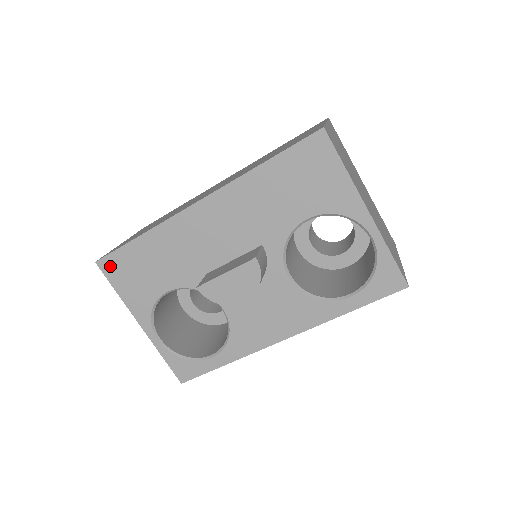
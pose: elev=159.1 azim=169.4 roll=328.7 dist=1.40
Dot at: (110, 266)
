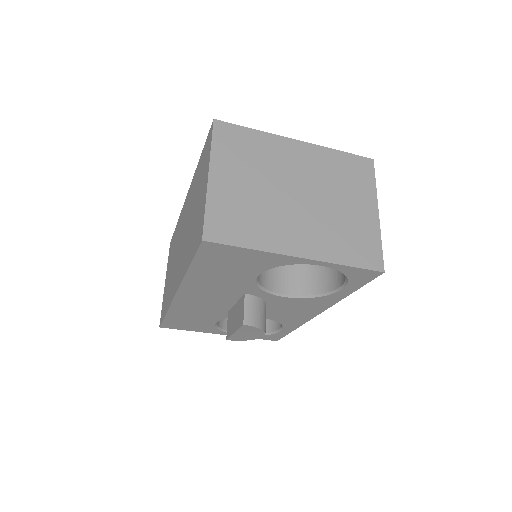
Dot at: (169, 326)
